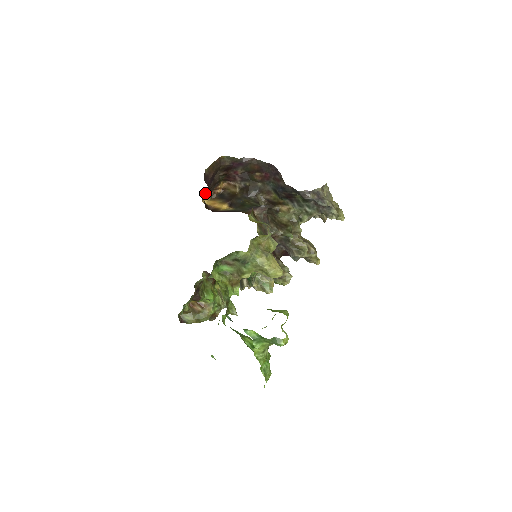
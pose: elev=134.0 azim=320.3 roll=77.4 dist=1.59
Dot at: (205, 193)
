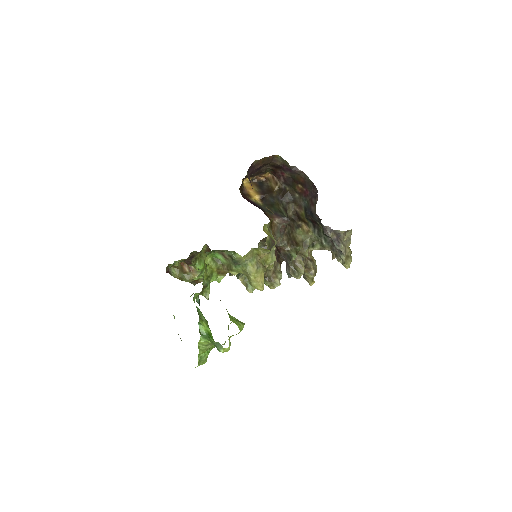
Dot at: (247, 175)
